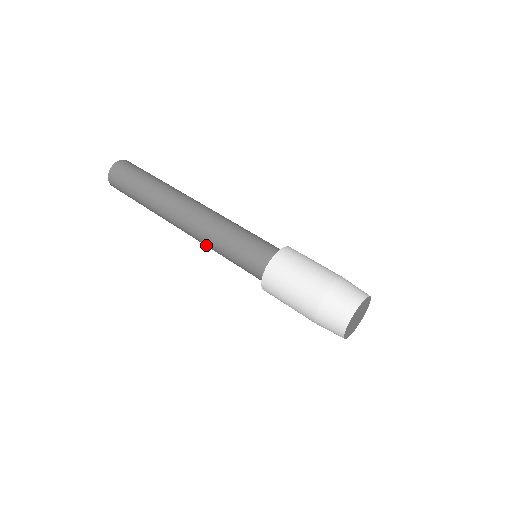
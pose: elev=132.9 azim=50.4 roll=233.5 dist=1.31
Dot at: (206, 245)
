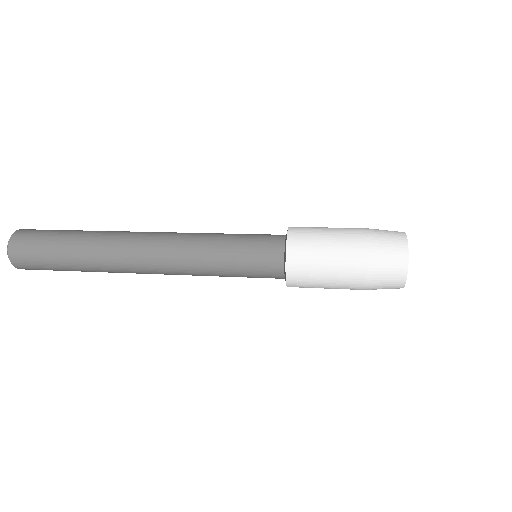
Dot at: (188, 270)
